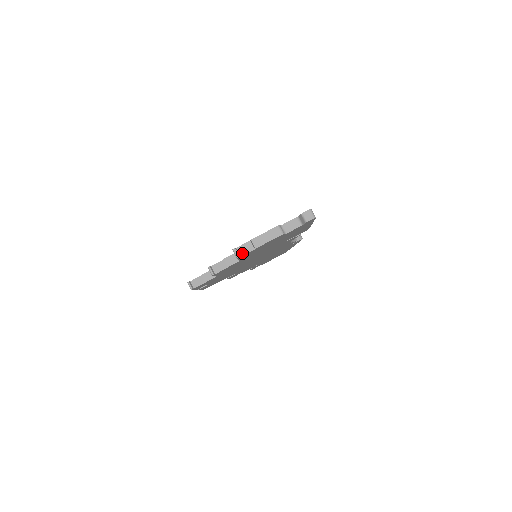
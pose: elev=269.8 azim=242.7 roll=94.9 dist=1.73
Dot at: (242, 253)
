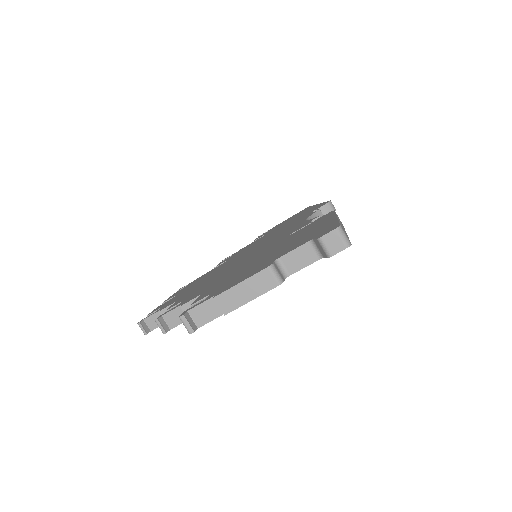
Dot at: (200, 321)
